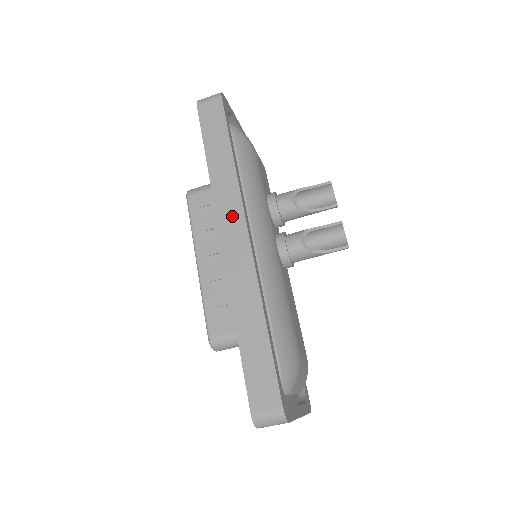
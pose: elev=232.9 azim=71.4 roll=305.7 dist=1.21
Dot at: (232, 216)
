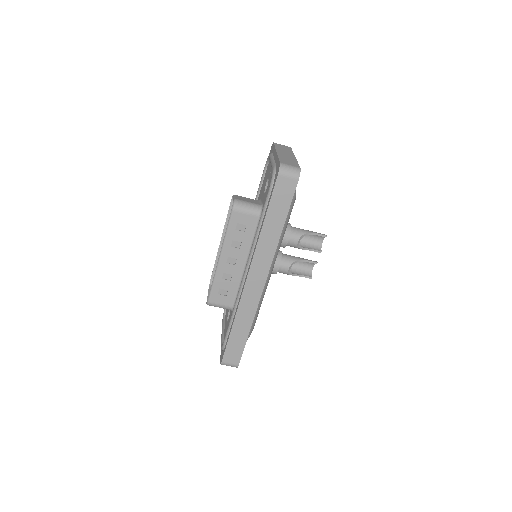
Dot at: (261, 267)
